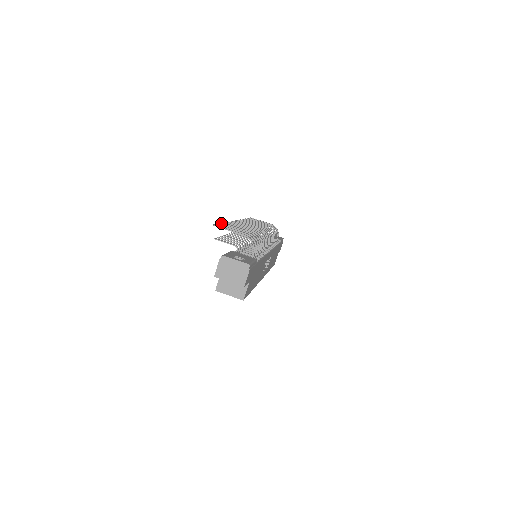
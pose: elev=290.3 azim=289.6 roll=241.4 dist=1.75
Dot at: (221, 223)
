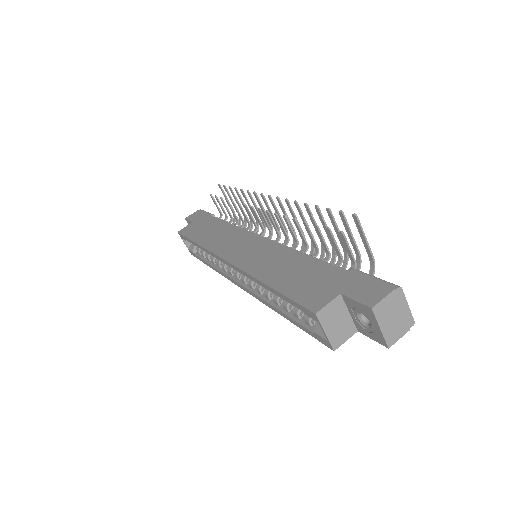
Dot at: (328, 208)
